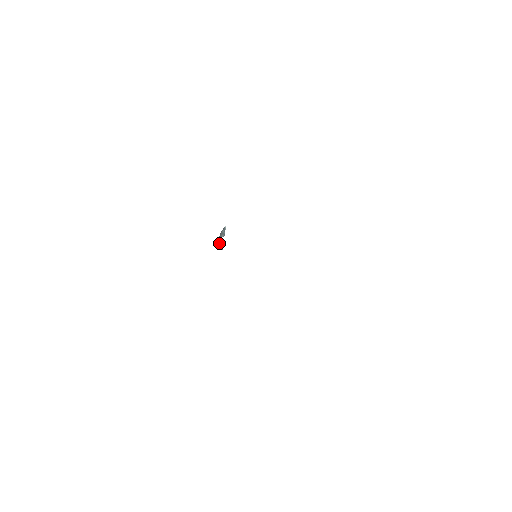
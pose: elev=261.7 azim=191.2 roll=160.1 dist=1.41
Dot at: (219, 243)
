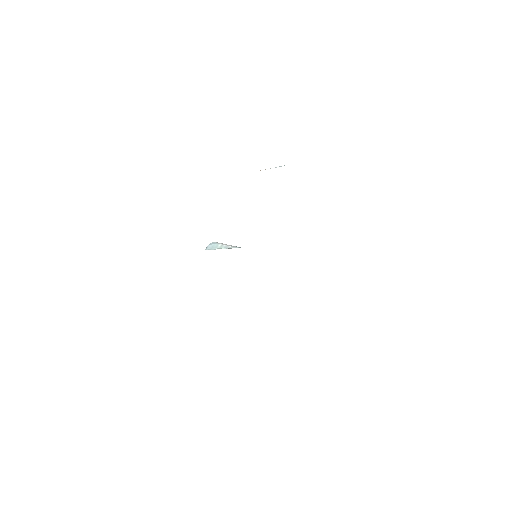
Dot at: occluded
